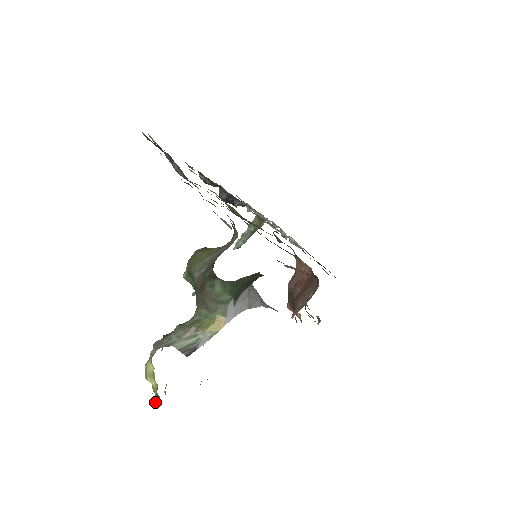
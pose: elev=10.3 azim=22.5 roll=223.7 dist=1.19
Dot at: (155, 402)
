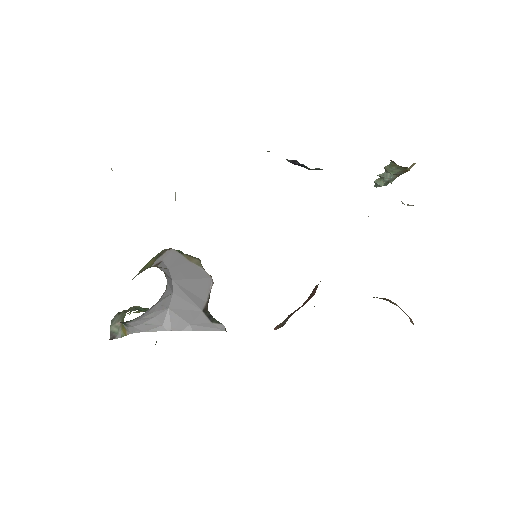
Dot at: occluded
